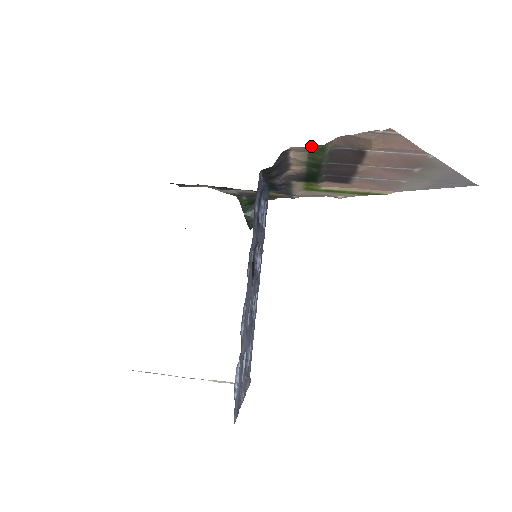
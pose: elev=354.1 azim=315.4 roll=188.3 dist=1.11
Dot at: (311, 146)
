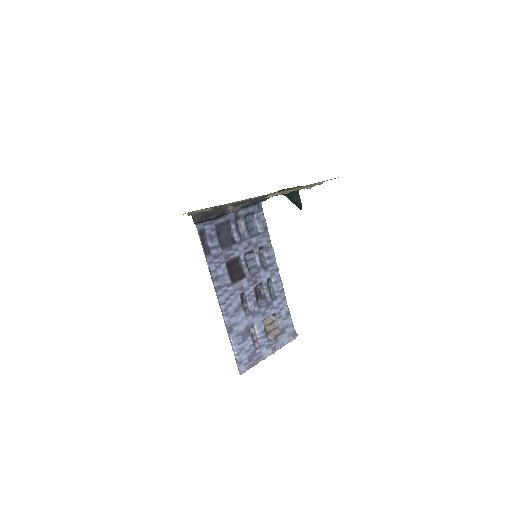
Dot at: occluded
